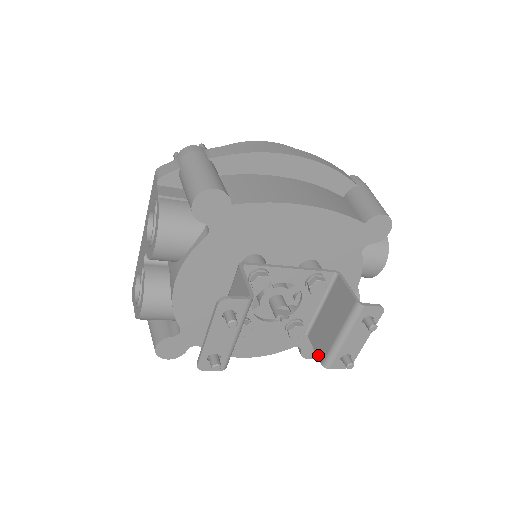
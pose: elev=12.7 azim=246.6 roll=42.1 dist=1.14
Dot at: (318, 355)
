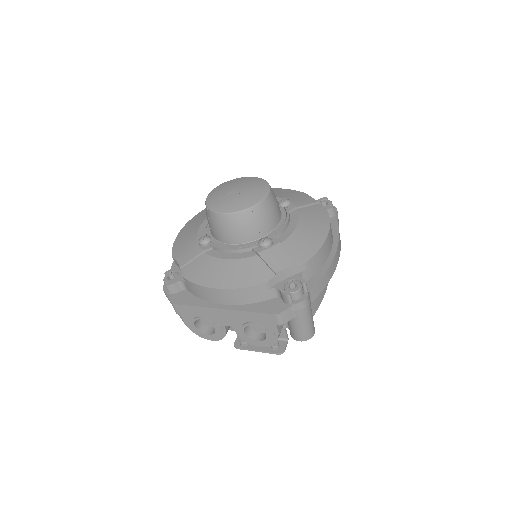
Dot at: occluded
